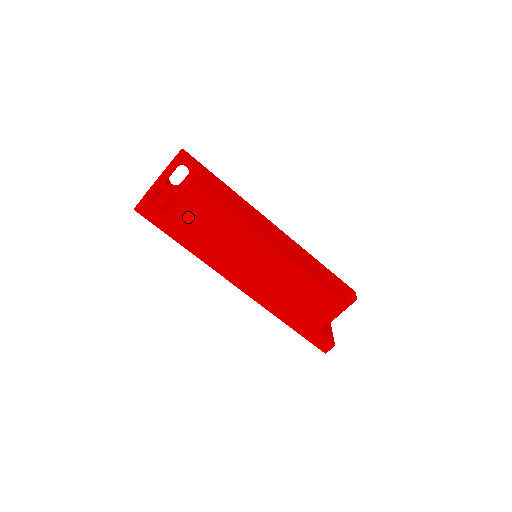
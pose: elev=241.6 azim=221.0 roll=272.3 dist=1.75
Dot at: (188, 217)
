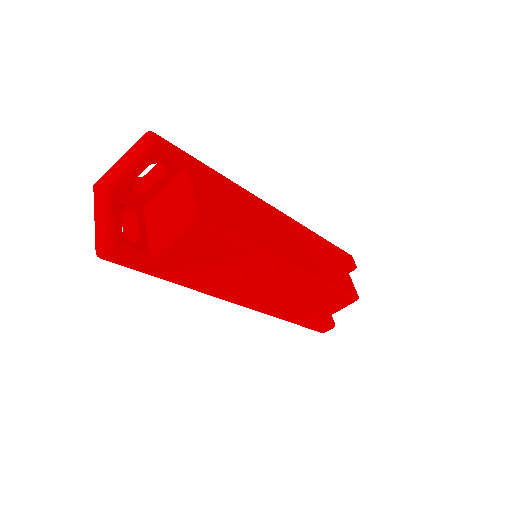
Dot at: (182, 254)
